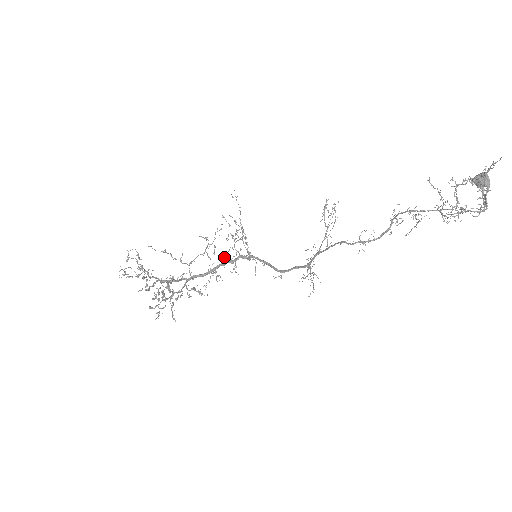
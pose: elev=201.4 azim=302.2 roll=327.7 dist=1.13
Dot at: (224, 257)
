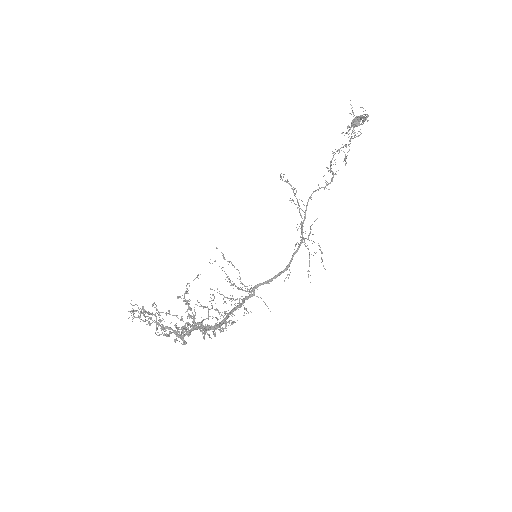
Dot at: occluded
